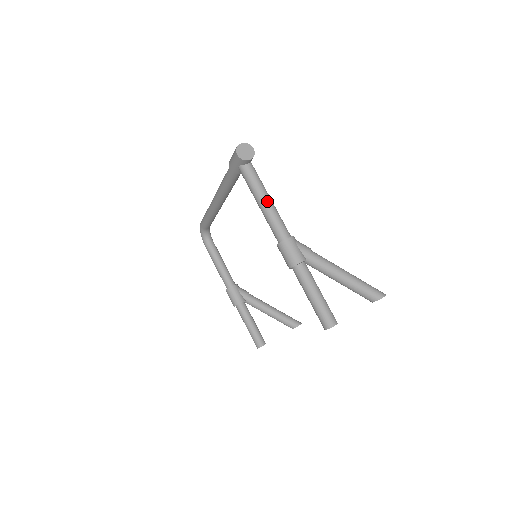
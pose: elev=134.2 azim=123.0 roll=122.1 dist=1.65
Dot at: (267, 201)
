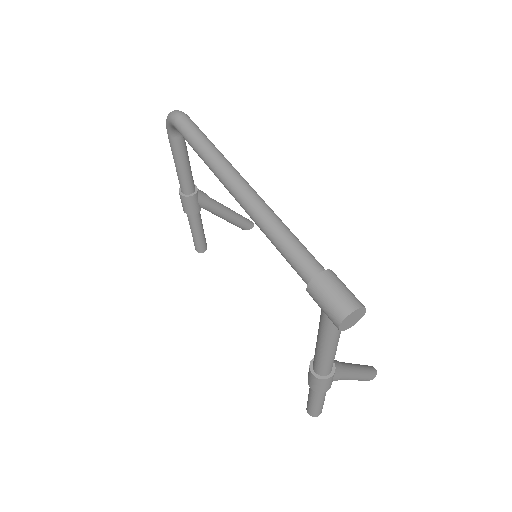
Dot at: (333, 350)
